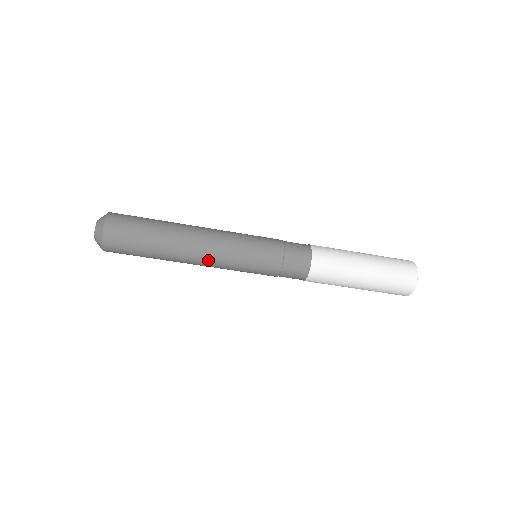
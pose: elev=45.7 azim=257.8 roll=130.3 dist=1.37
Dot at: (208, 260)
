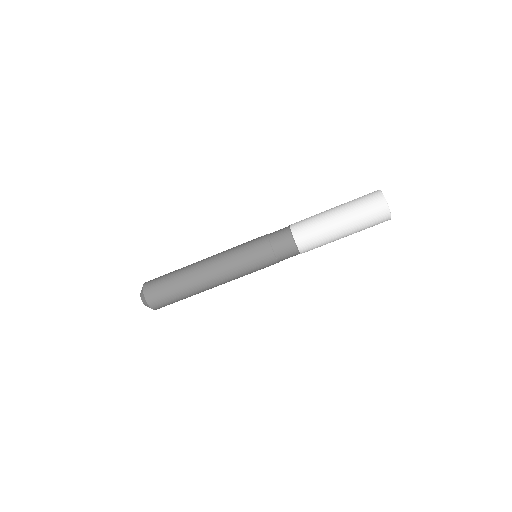
Dot at: (221, 278)
